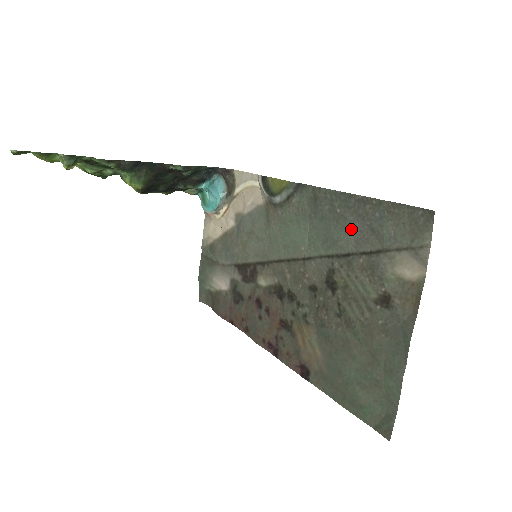
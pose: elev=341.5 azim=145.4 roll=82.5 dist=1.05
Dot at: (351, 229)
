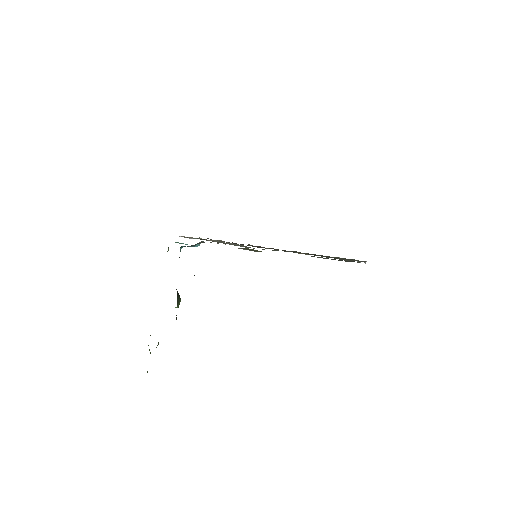
Dot at: occluded
